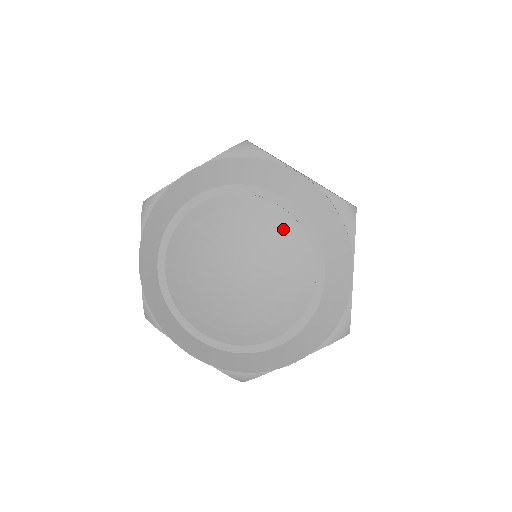
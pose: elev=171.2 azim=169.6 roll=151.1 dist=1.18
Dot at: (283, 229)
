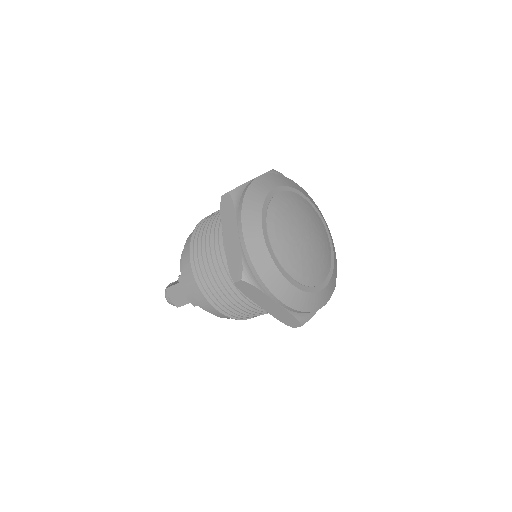
Dot at: (315, 214)
